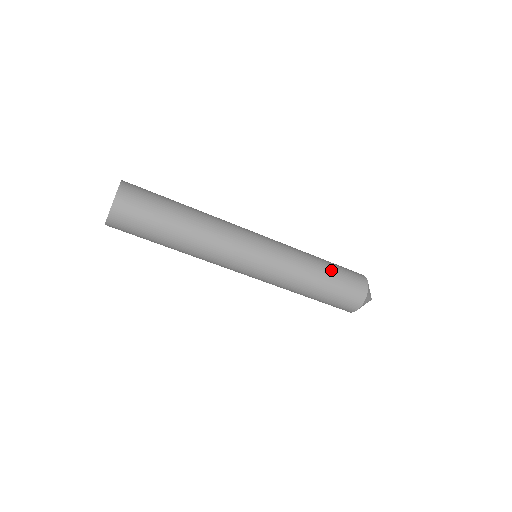
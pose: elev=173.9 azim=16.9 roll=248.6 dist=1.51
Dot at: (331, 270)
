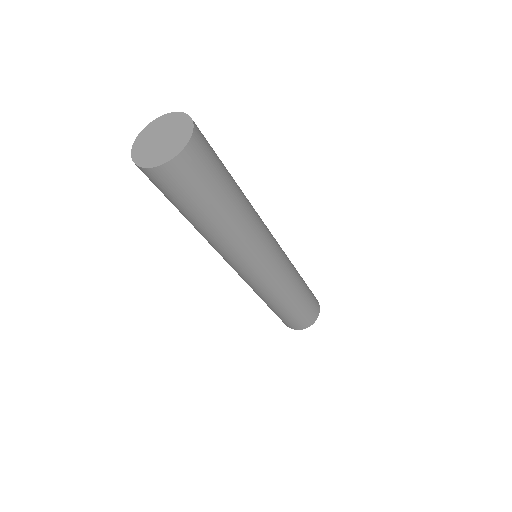
Dot at: (303, 301)
